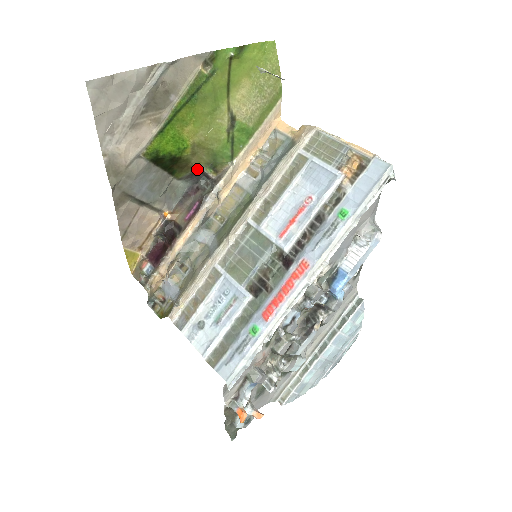
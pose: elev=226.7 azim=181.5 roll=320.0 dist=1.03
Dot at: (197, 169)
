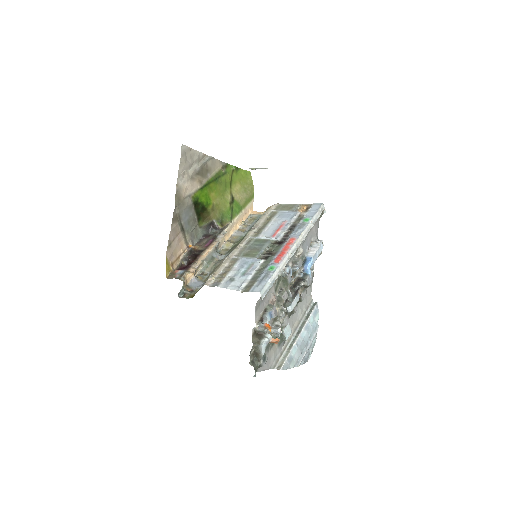
Dot at: (212, 222)
